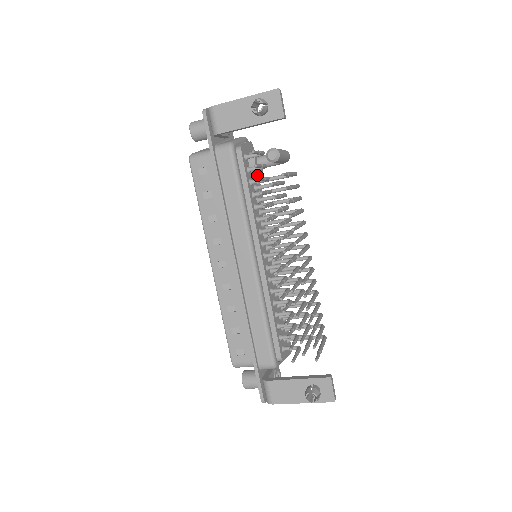
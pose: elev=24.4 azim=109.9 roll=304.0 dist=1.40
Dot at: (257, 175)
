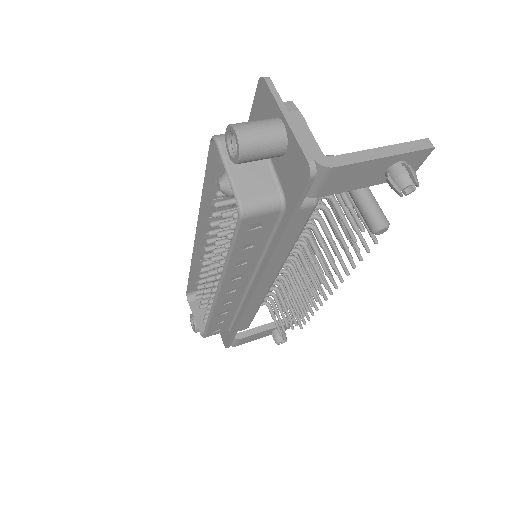
Dot at: occluded
